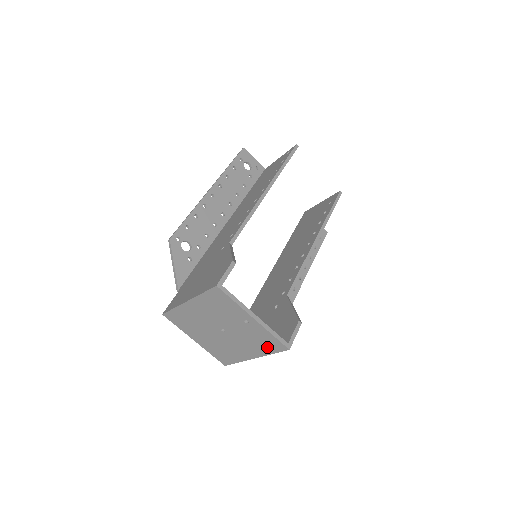
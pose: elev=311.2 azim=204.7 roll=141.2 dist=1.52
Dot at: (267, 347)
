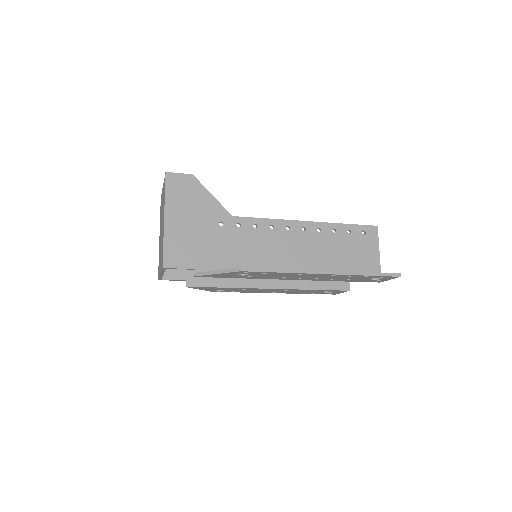
Dot at: (164, 193)
